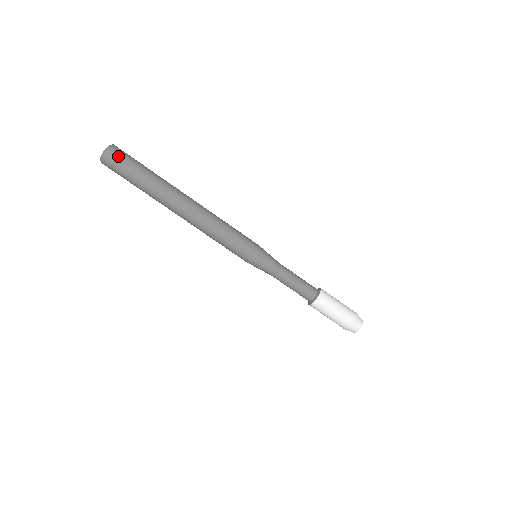
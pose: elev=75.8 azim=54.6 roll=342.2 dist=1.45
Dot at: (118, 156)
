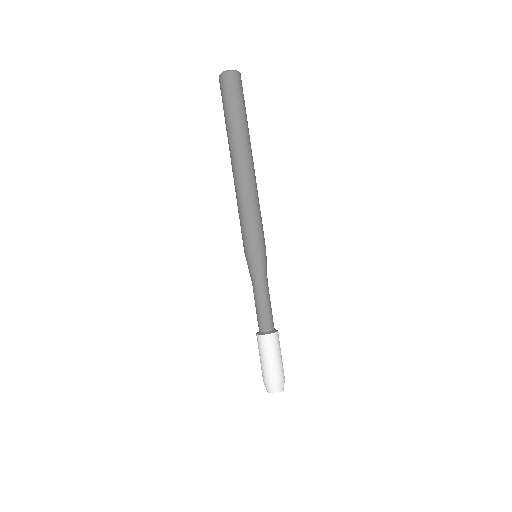
Dot at: (232, 83)
